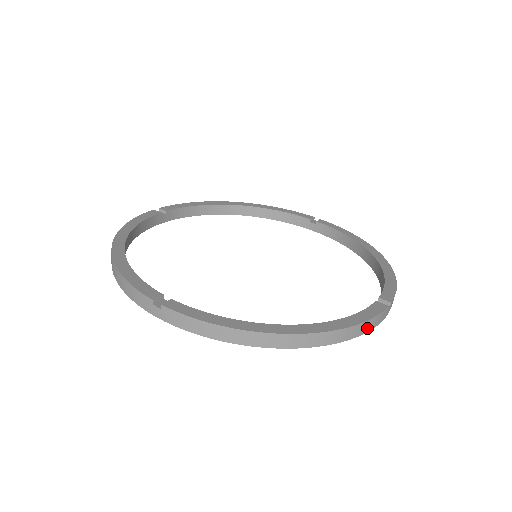
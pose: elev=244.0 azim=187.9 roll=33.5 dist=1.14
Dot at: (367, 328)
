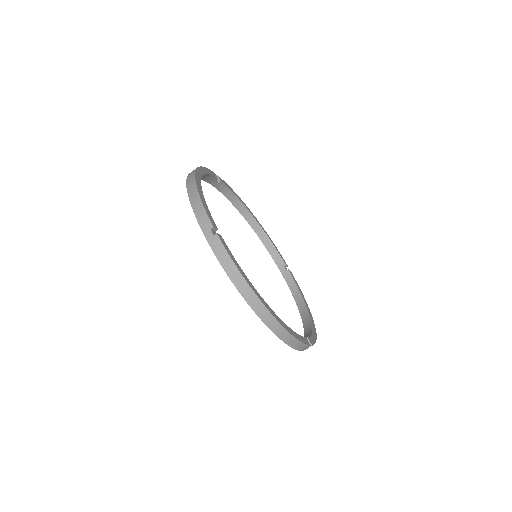
Dot at: (296, 346)
